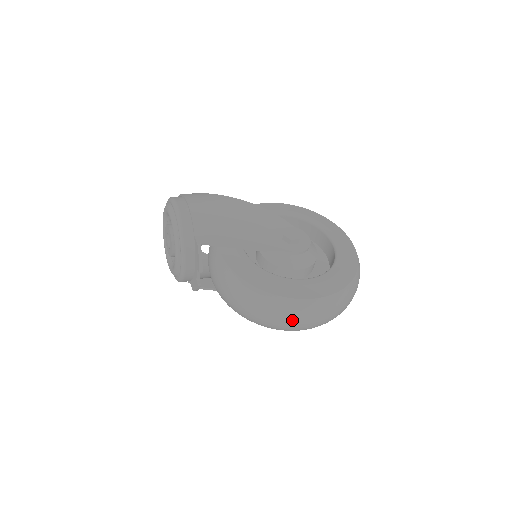
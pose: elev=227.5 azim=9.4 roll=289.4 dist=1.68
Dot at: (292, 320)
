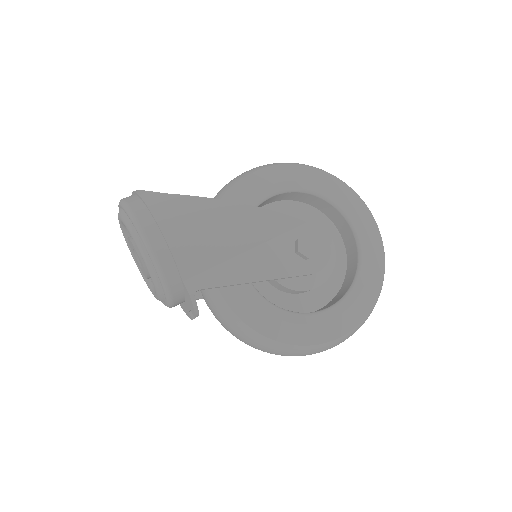
Dot at: occluded
